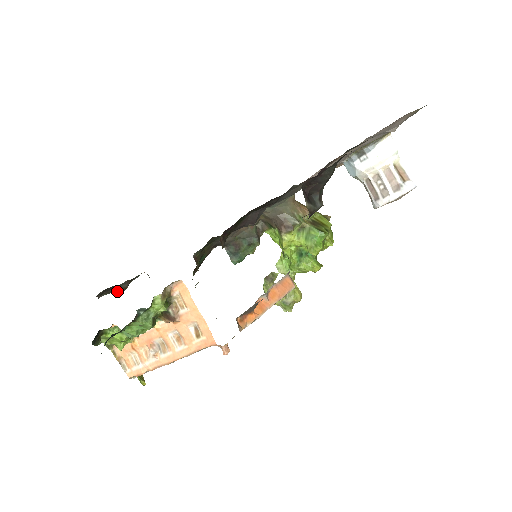
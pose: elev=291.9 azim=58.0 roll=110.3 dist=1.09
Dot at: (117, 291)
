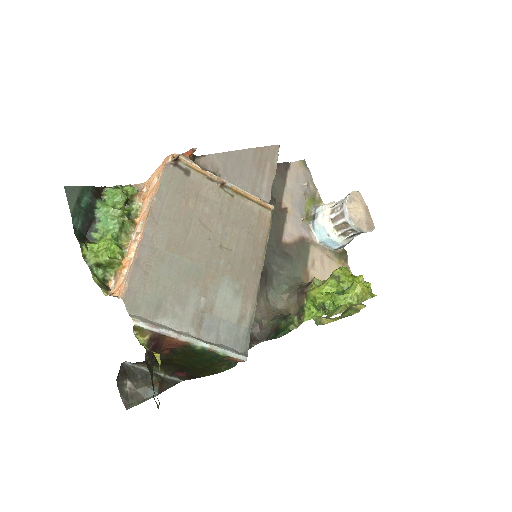
Dot at: (149, 397)
